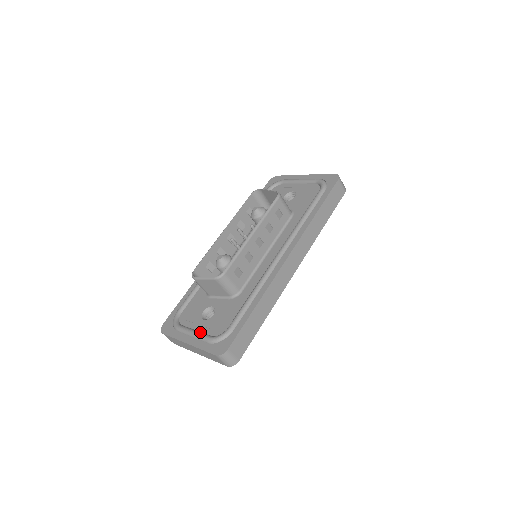
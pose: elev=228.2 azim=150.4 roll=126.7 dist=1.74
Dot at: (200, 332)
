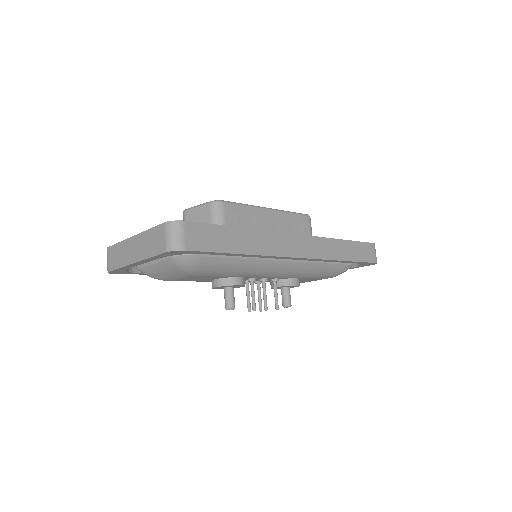
Dot at: occluded
